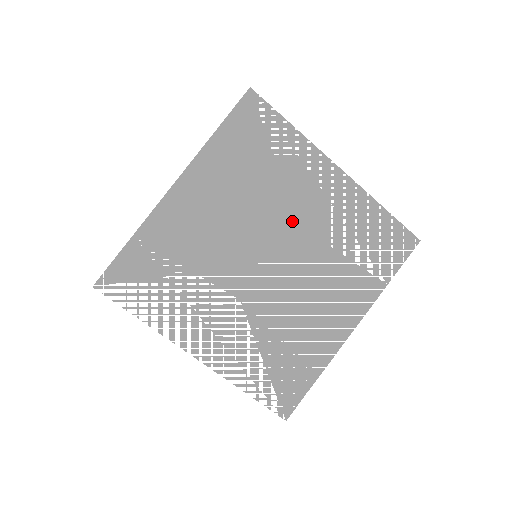
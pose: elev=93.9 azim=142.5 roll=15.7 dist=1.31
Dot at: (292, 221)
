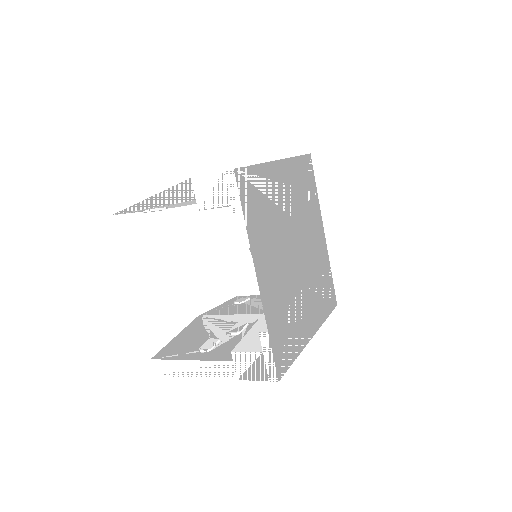
Dot at: (288, 218)
